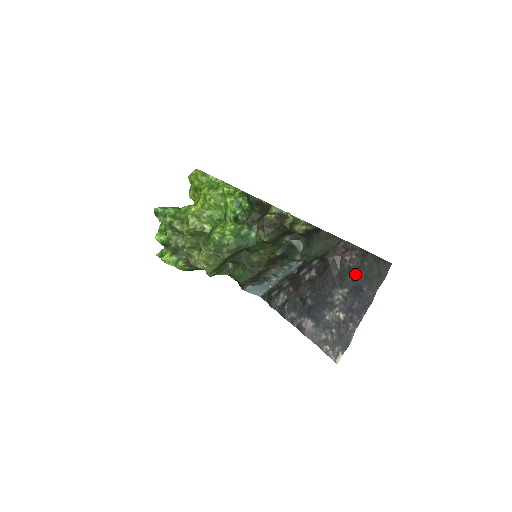
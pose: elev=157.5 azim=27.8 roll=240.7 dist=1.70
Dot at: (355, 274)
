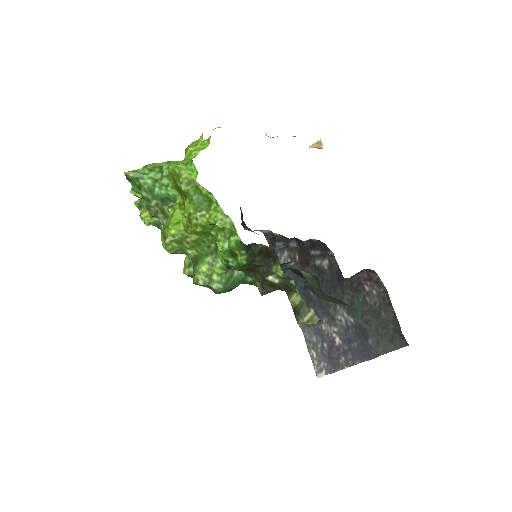
Dot at: (367, 314)
